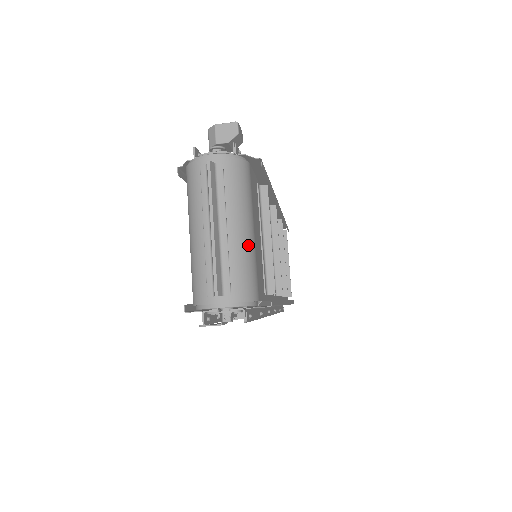
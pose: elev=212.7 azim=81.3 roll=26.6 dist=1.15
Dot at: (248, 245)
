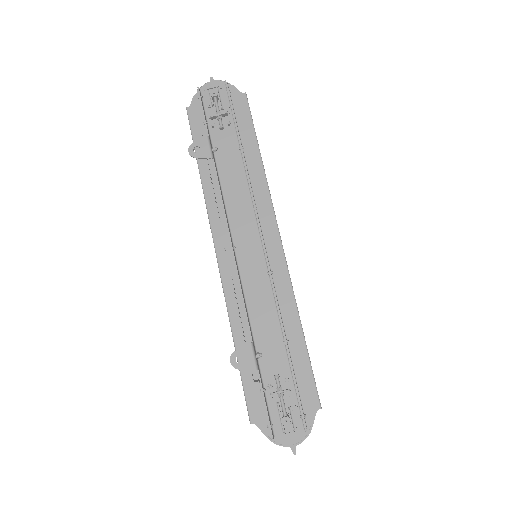
Dot at: occluded
